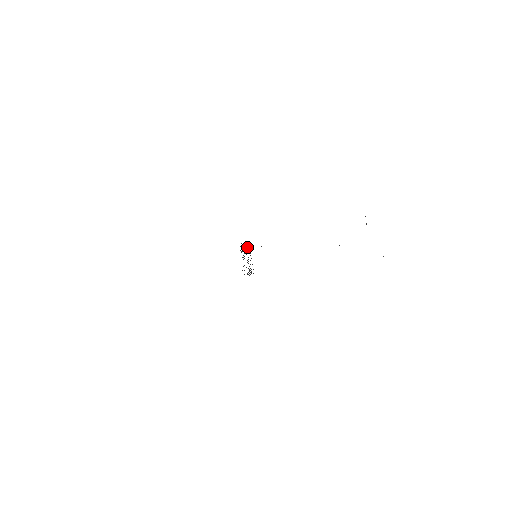
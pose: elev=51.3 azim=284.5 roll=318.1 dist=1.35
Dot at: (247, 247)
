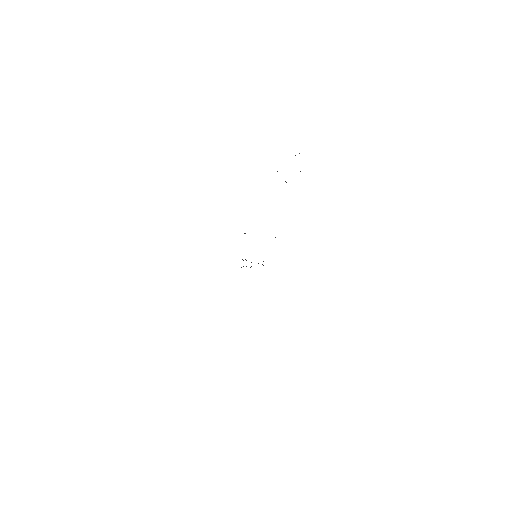
Dot at: occluded
